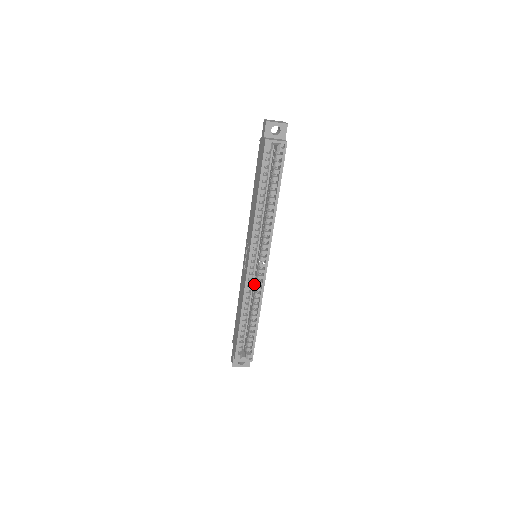
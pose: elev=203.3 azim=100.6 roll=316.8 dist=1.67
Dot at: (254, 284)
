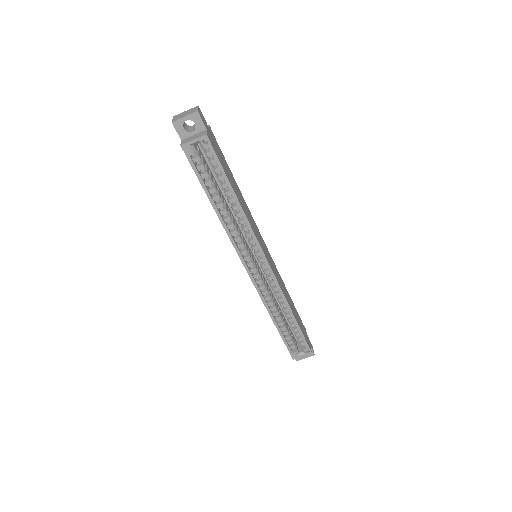
Dot at: occluded
